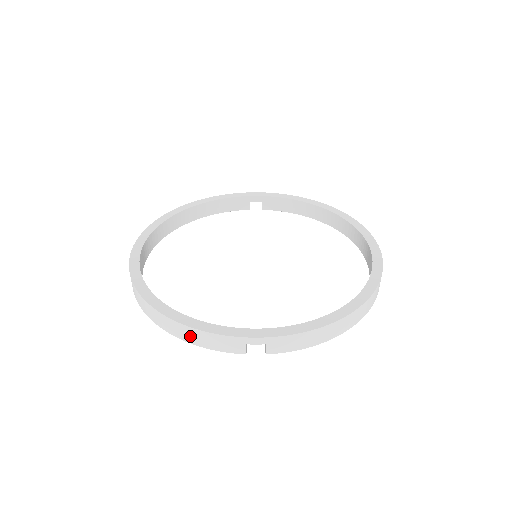
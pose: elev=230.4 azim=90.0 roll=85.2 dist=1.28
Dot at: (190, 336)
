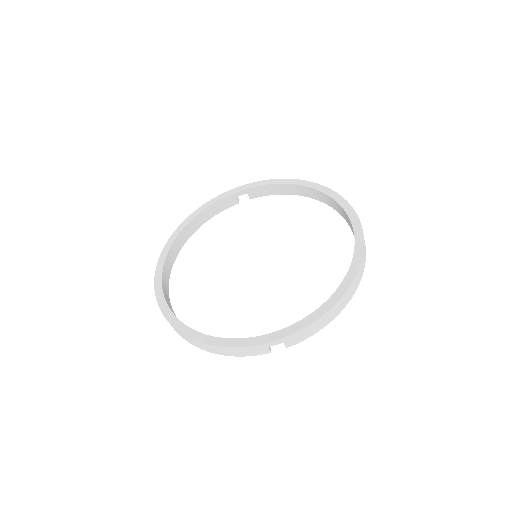
Dot at: (224, 352)
